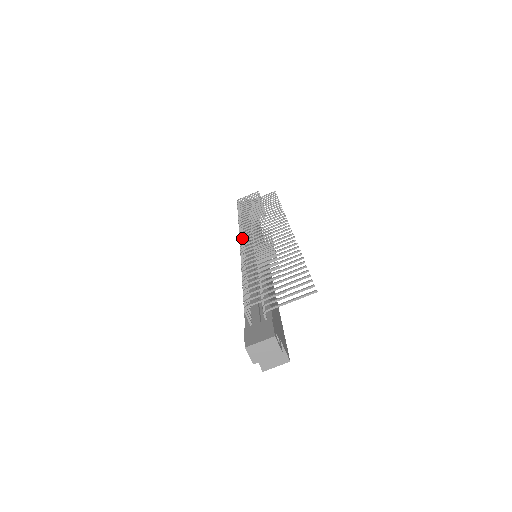
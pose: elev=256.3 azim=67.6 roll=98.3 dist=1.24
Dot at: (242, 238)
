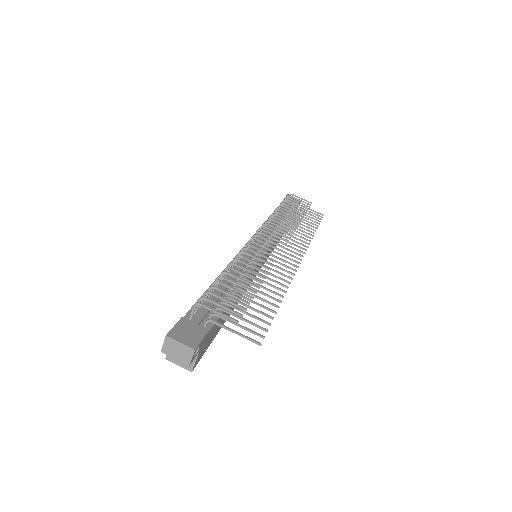
Dot at: occluded
